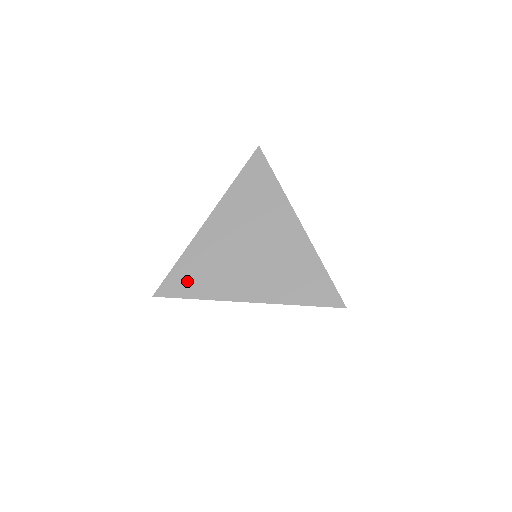
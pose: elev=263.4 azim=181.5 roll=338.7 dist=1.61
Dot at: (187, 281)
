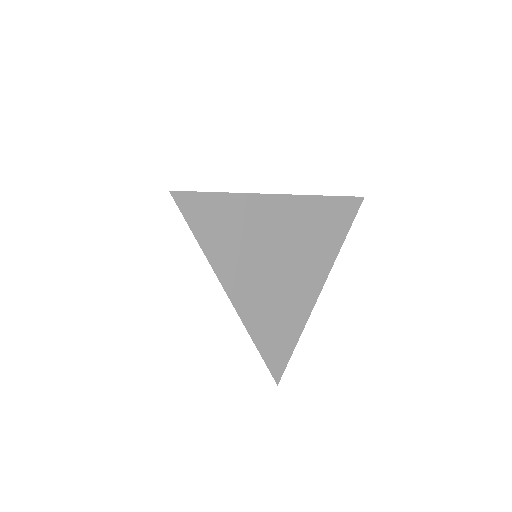
Dot at: (210, 219)
